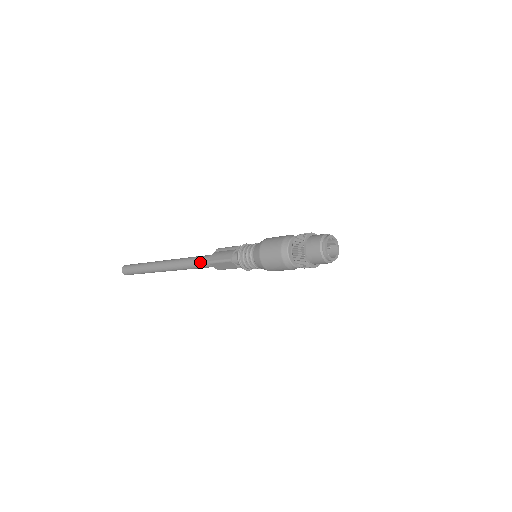
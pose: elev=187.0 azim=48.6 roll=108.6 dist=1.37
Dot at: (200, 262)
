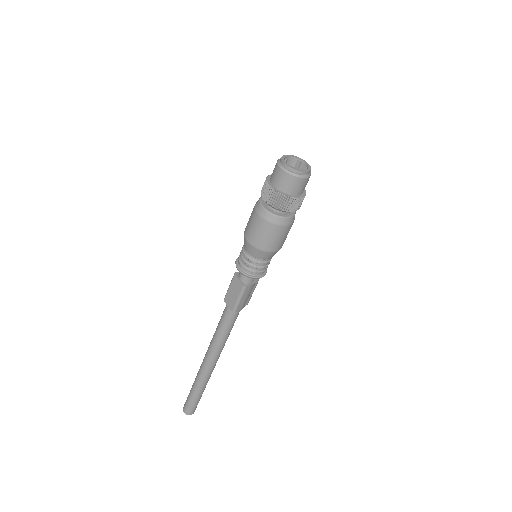
Dot at: (222, 314)
